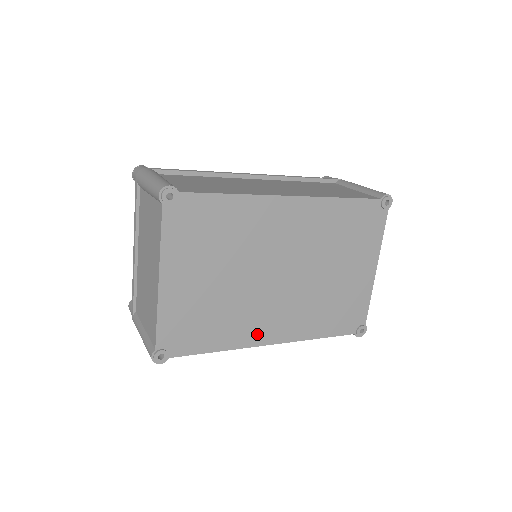
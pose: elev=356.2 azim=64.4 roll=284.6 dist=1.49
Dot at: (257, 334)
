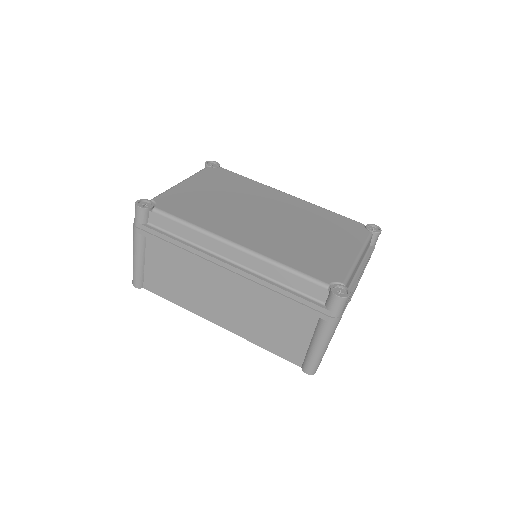
Dot at: occluded
